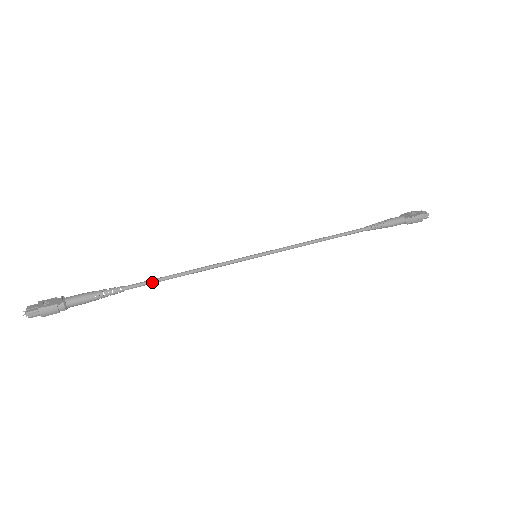
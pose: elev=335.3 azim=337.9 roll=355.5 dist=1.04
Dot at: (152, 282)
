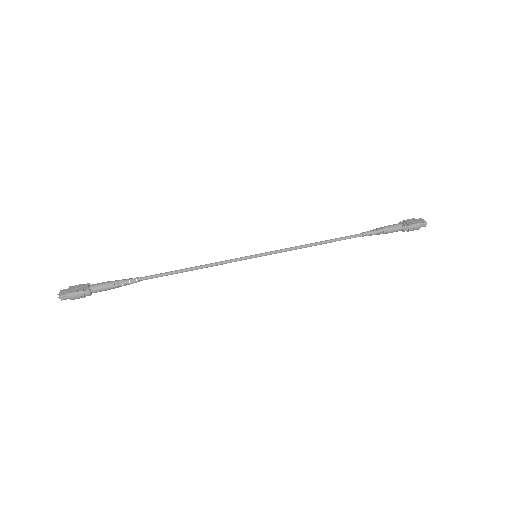
Dot at: (163, 275)
